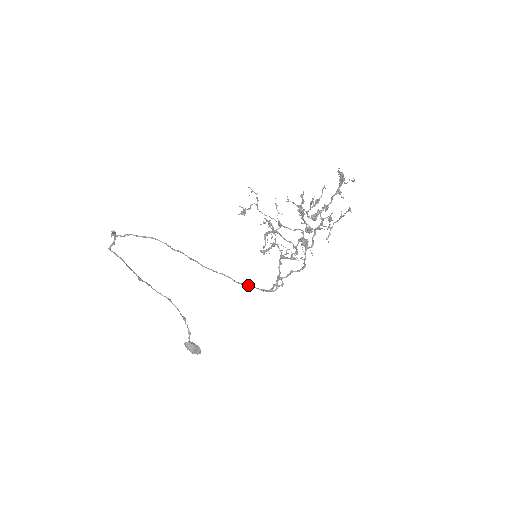
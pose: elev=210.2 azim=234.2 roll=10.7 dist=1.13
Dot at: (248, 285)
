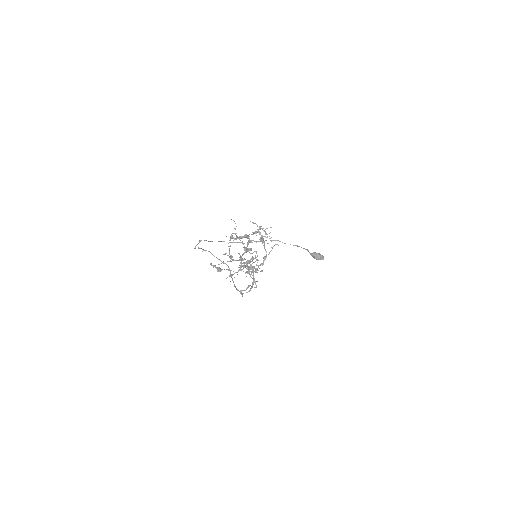
Dot at: (237, 289)
